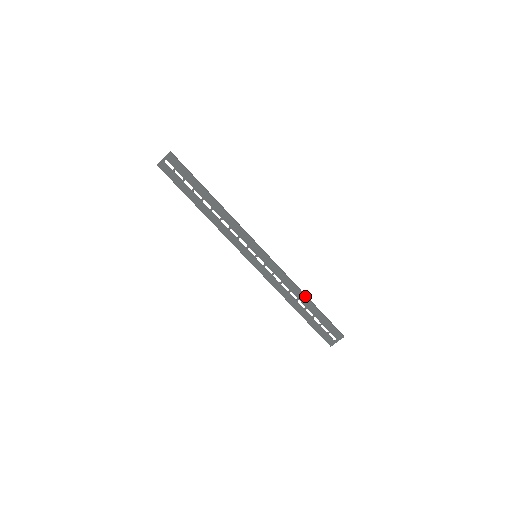
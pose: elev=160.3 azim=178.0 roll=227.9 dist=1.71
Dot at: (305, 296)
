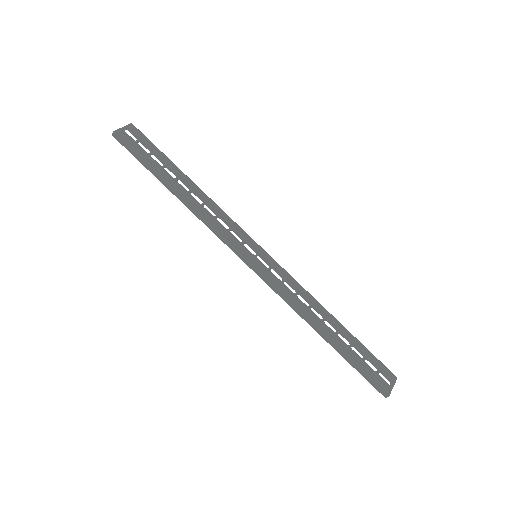
Dot at: (331, 314)
